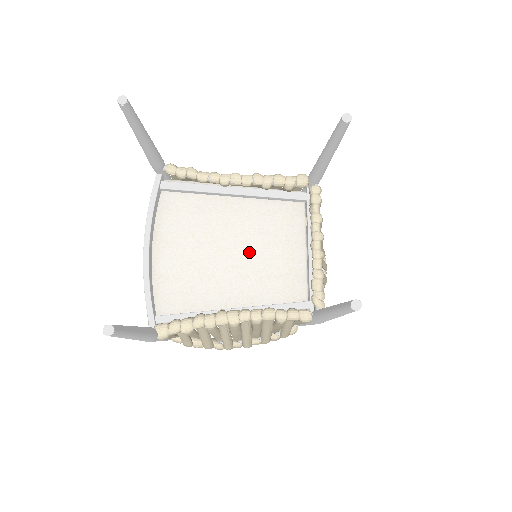
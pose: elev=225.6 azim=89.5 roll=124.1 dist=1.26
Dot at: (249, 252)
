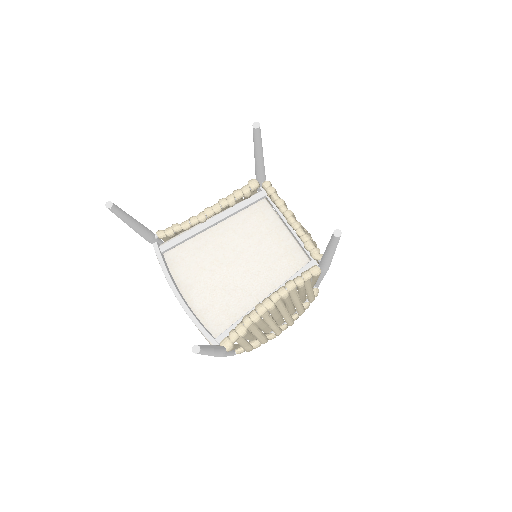
Dot at: (250, 255)
